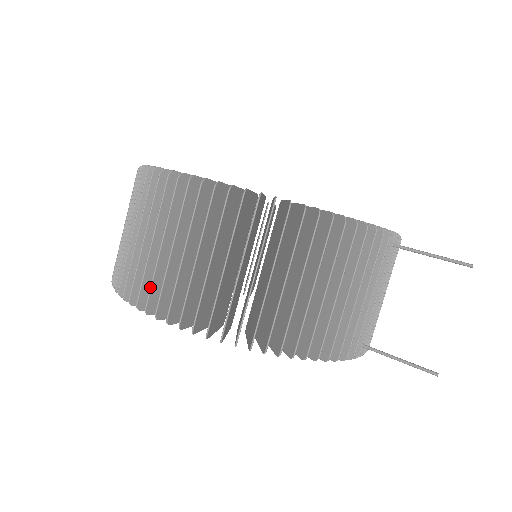
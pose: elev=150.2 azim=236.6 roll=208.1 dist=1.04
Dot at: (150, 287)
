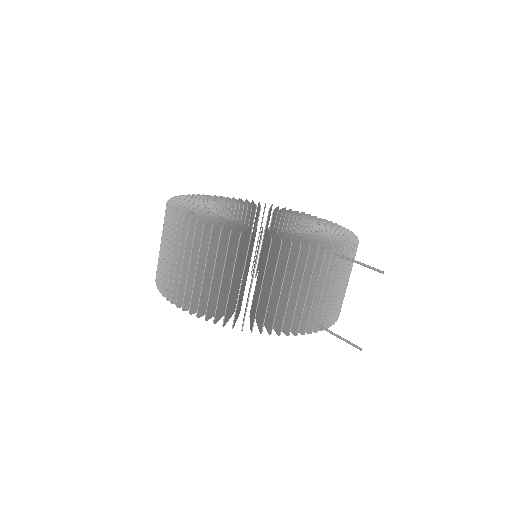
Dot at: (167, 284)
